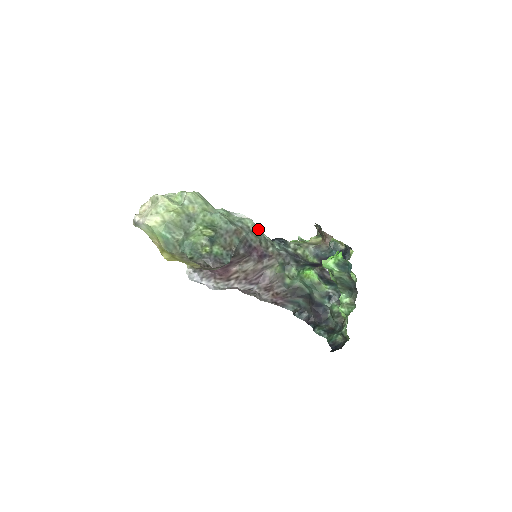
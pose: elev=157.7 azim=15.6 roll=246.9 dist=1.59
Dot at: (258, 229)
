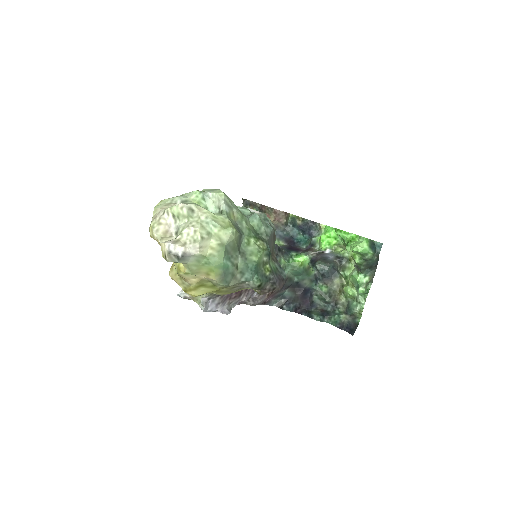
Dot at: occluded
